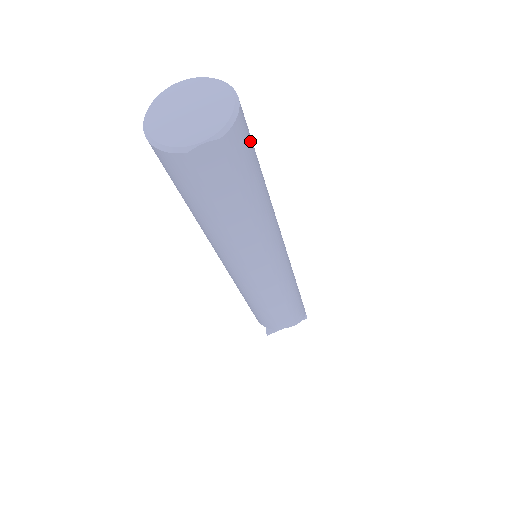
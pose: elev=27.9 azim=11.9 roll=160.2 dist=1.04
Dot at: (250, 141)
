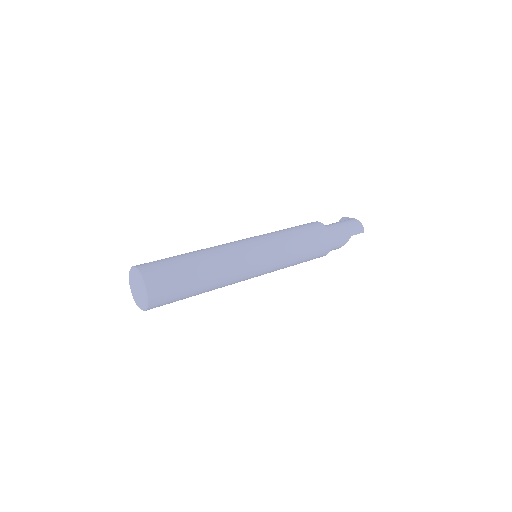
Dot at: (169, 296)
